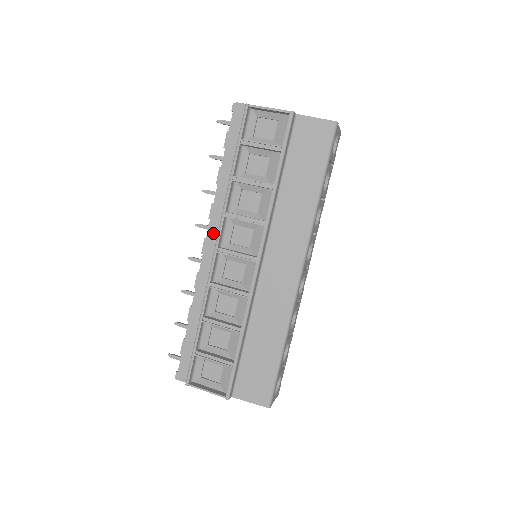
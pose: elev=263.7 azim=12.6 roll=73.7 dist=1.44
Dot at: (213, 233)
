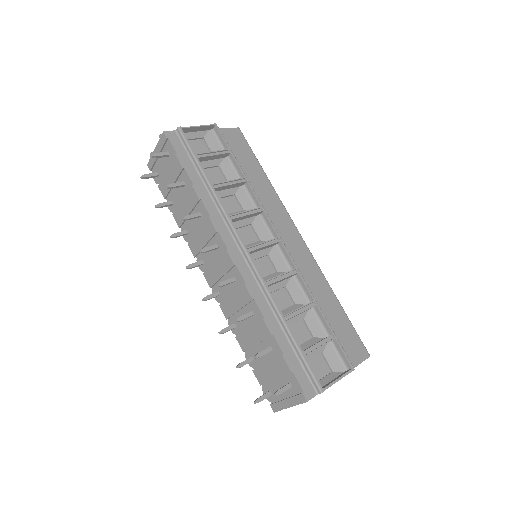
Dot at: (230, 241)
